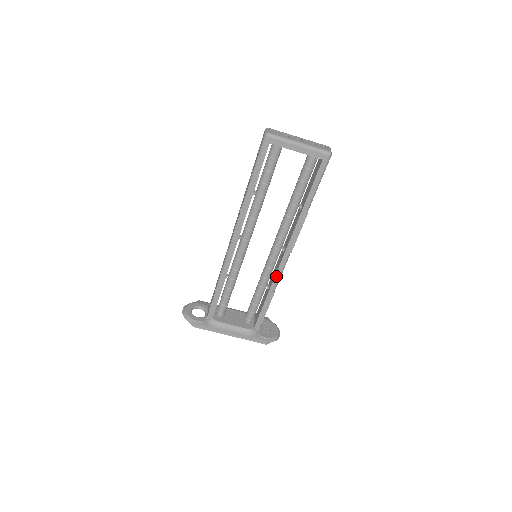
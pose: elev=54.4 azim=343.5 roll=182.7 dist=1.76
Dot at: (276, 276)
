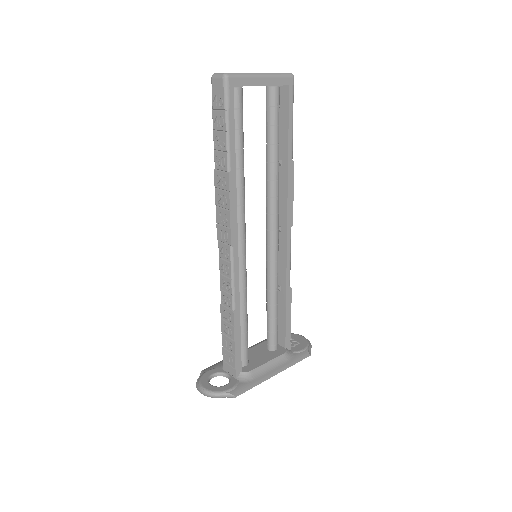
Dot at: (287, 265)
